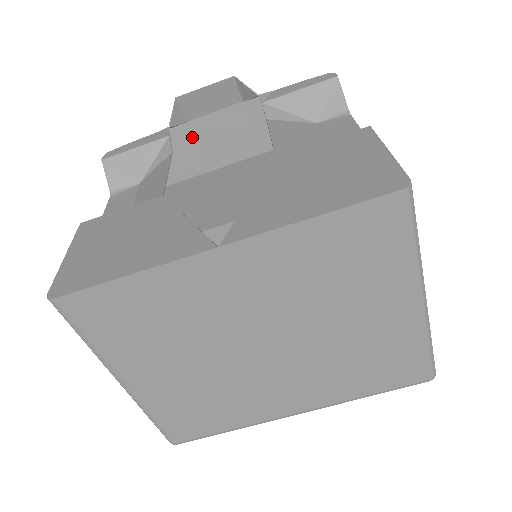
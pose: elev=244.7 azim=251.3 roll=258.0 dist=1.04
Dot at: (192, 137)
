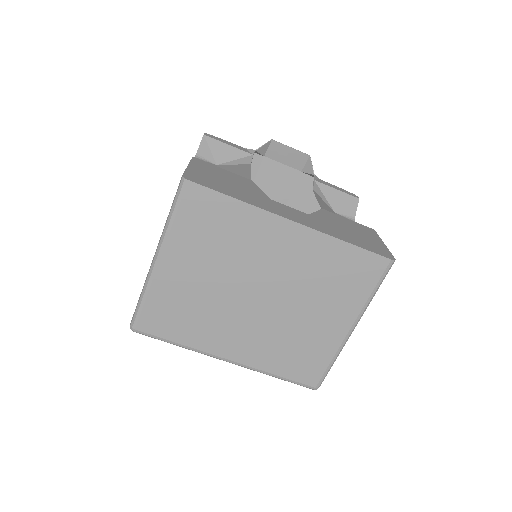
Dot at: (258, 166)
